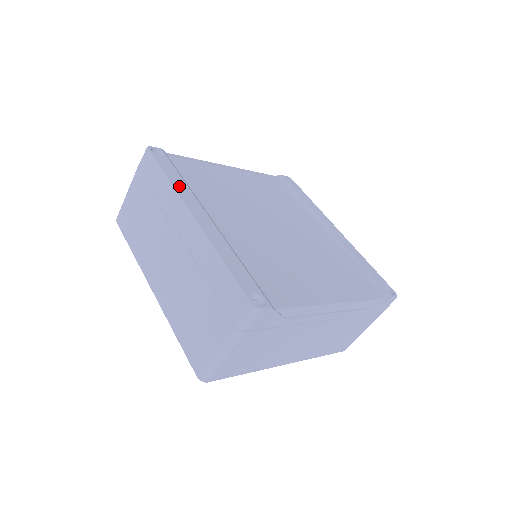
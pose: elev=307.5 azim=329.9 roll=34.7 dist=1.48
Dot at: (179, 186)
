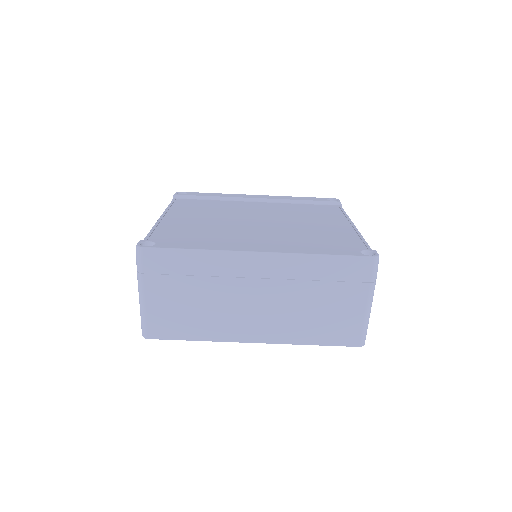
Dot at: (211, 247)
